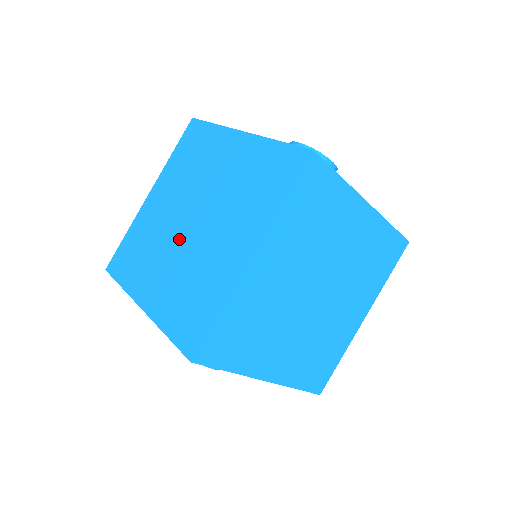
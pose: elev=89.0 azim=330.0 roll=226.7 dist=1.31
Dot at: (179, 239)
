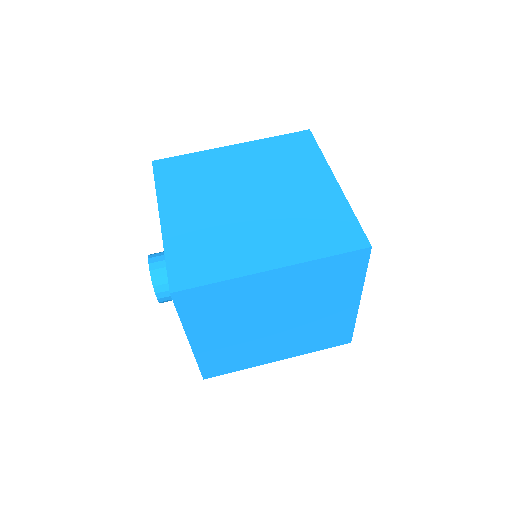
Dot at: (230, 202)
